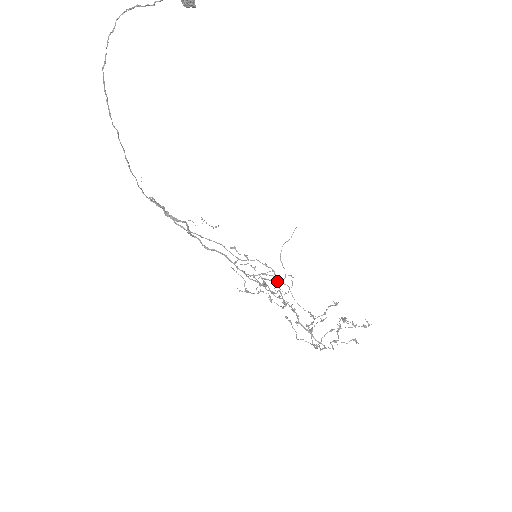
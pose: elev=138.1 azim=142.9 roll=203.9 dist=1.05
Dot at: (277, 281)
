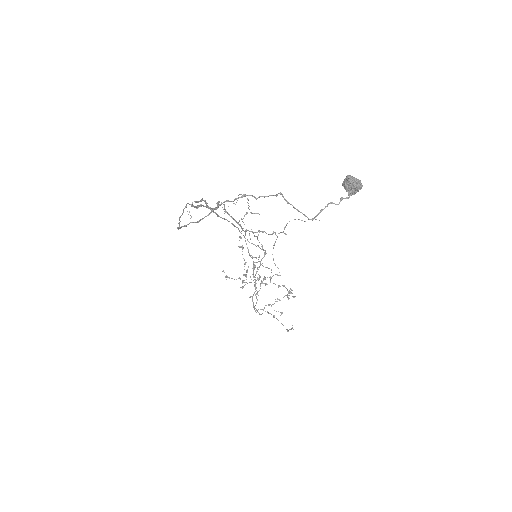
Dot at: occluded
